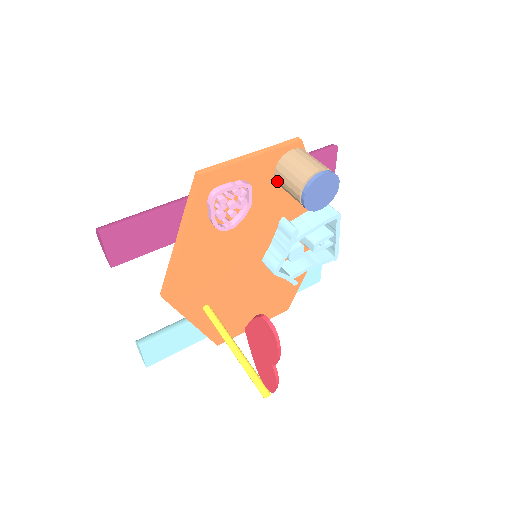
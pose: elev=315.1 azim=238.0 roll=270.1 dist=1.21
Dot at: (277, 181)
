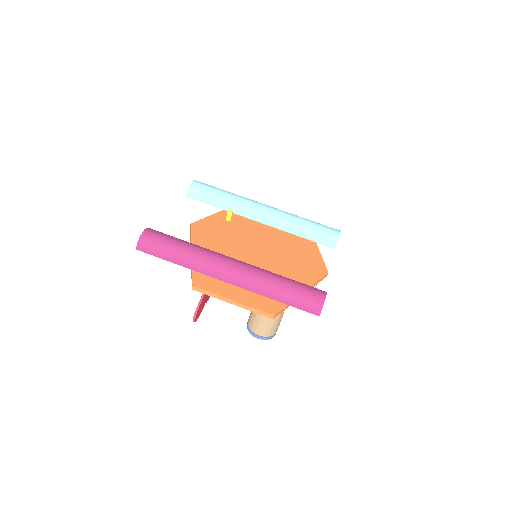
Dot at: occluded
